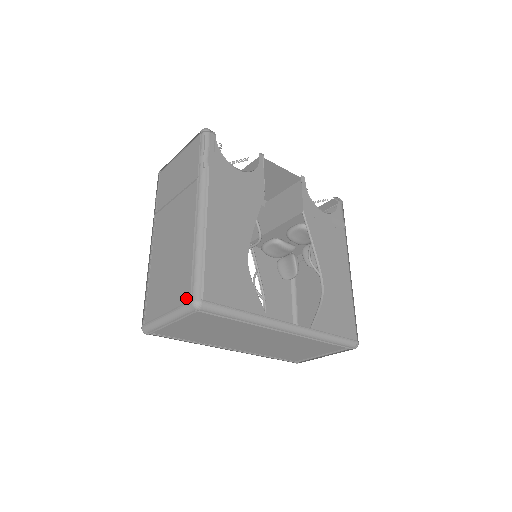
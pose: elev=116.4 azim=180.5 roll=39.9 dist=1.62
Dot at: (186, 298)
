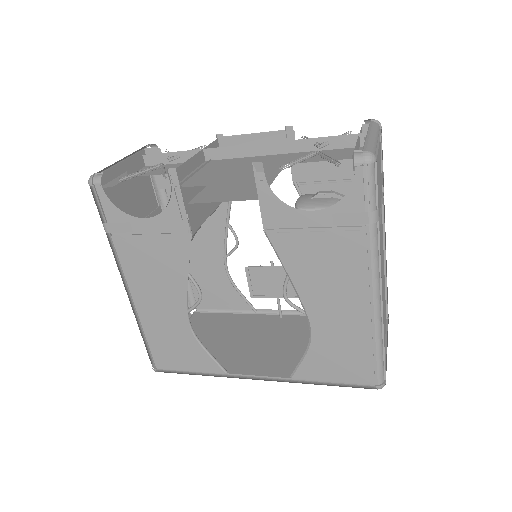
Dot at: occluded
